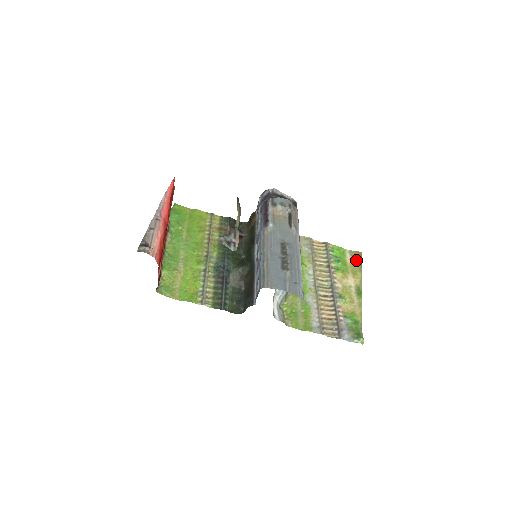
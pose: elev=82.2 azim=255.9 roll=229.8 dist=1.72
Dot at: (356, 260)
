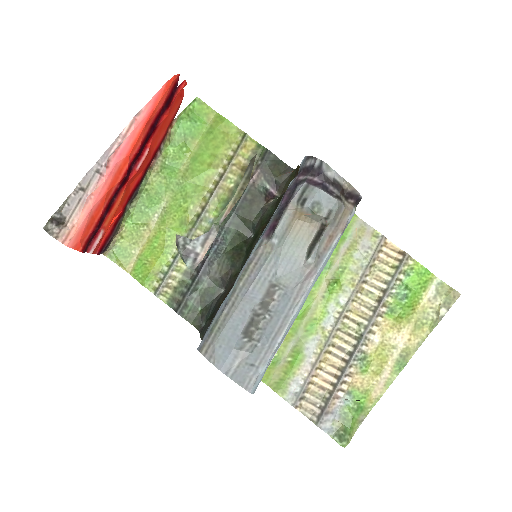
Dot at: (439, 304)
